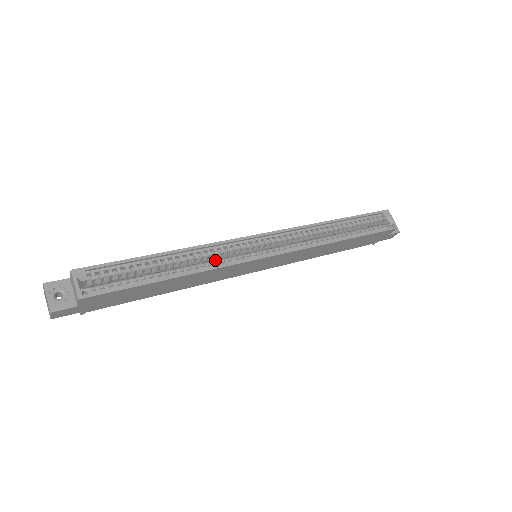
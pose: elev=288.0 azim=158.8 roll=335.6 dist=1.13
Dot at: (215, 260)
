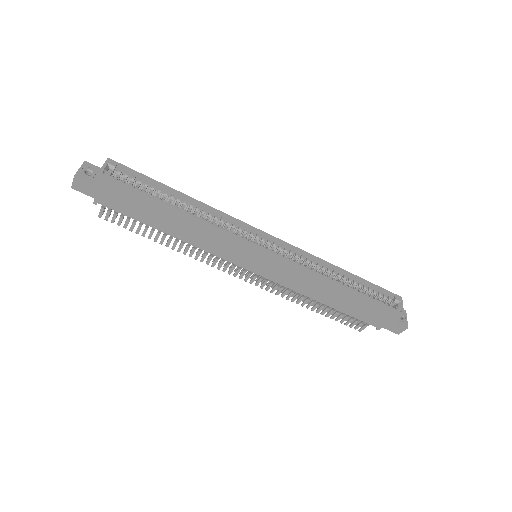
Dot at: (217, 225)
